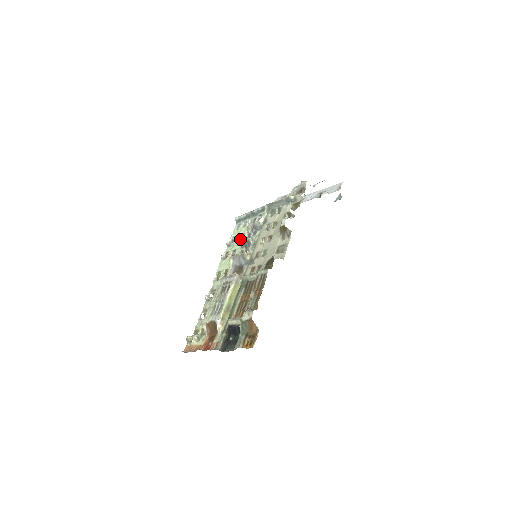
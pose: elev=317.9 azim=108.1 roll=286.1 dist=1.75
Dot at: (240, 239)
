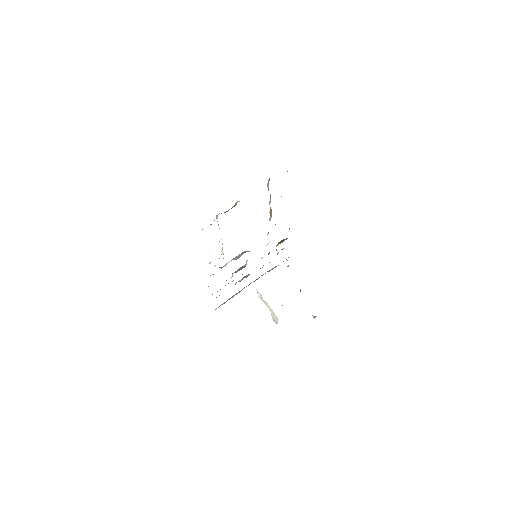
Dot at: occluded
